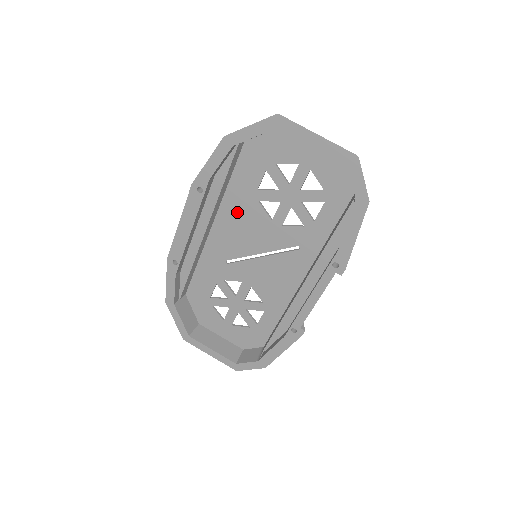
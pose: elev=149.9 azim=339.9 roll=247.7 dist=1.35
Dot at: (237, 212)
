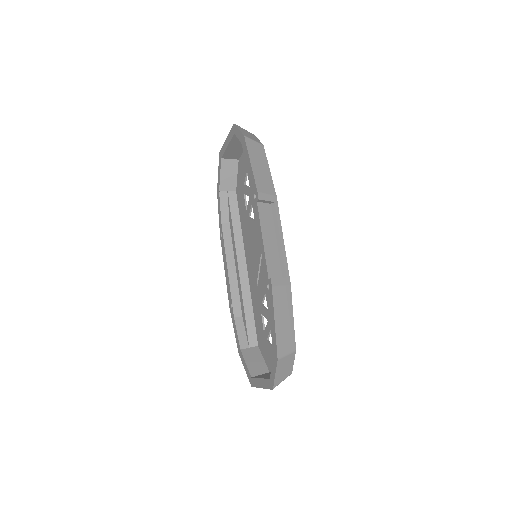
Dot at: (248, 238)
